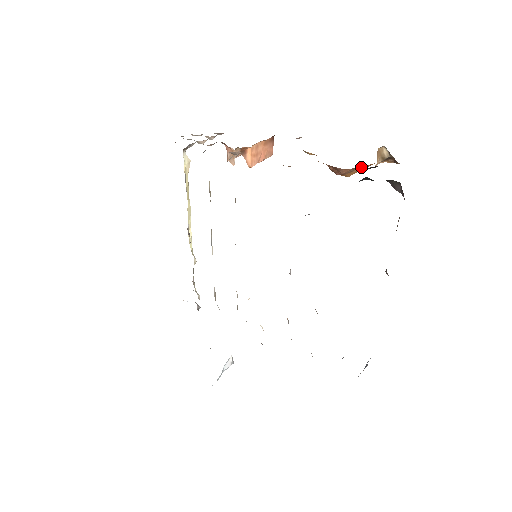
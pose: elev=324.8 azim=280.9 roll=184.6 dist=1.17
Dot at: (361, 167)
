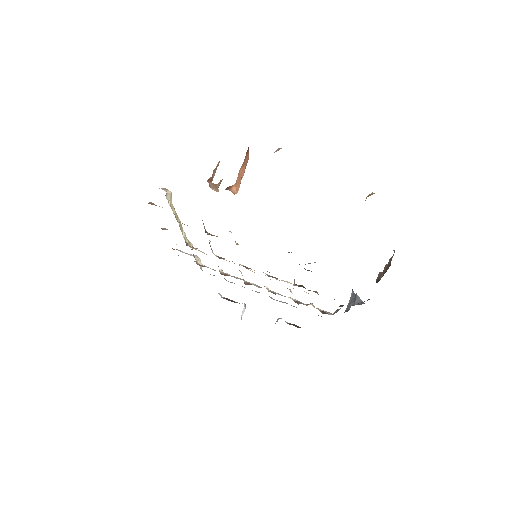
Dot at: occluded
